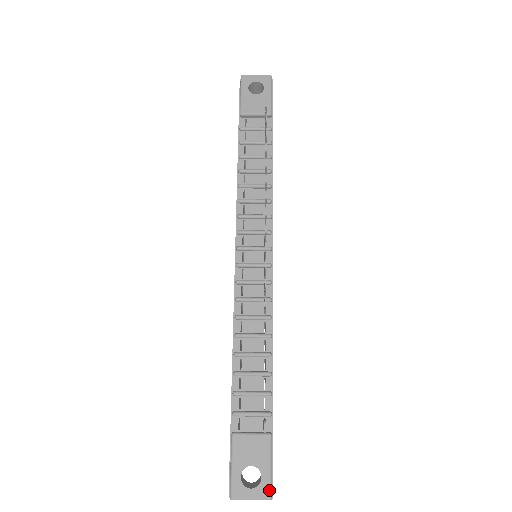
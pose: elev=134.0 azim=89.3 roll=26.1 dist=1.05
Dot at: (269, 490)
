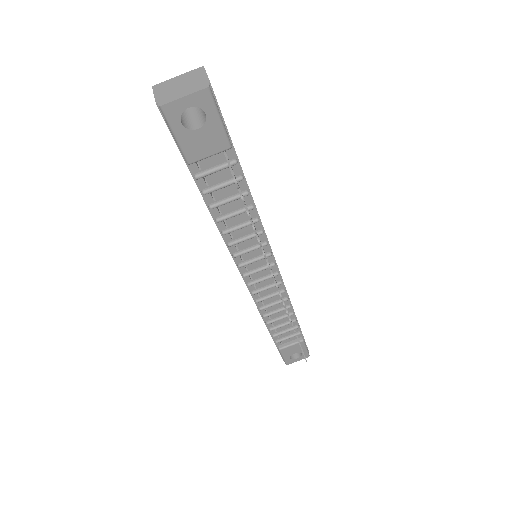
Dot at: (307, 355)
